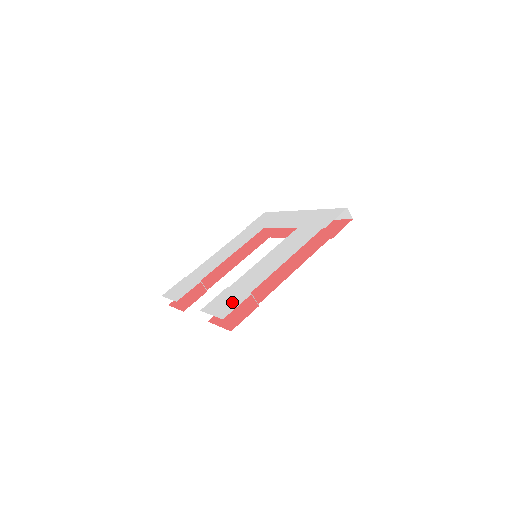
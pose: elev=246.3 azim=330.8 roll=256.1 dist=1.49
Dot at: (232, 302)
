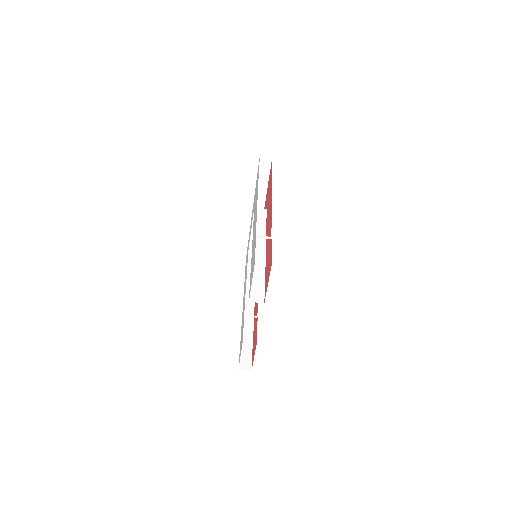
Dot at: (253, 258)
